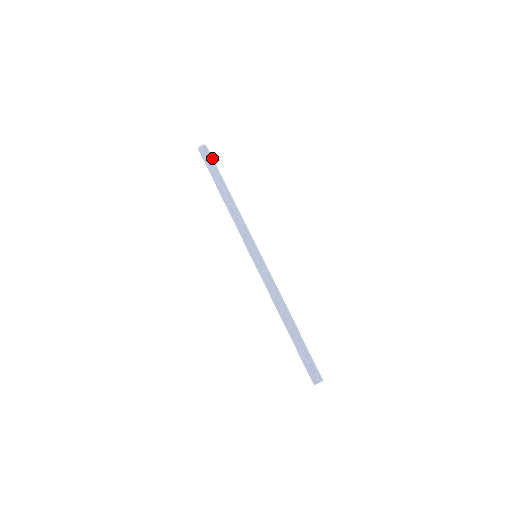
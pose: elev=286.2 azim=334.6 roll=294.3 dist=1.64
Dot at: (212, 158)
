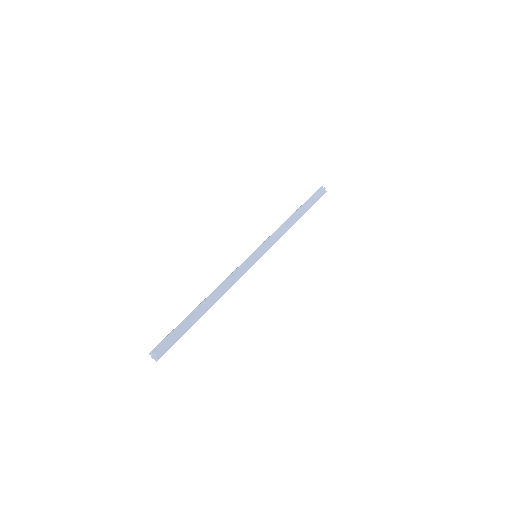
Dot at: (318, 195)
